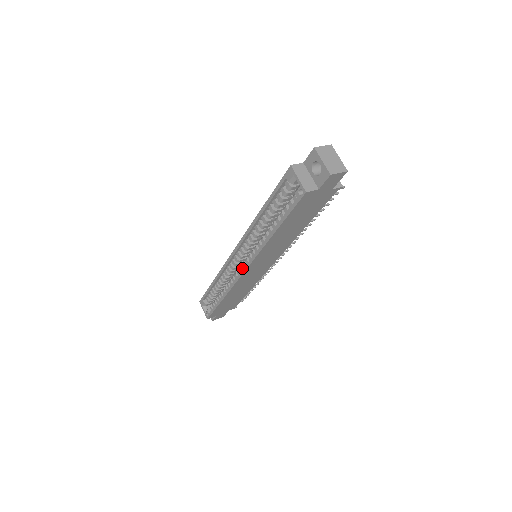
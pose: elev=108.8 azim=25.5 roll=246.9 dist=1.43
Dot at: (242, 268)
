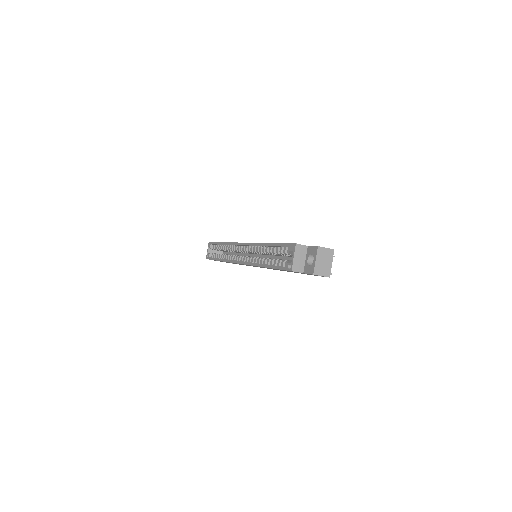
Dot at: (240, 258)
